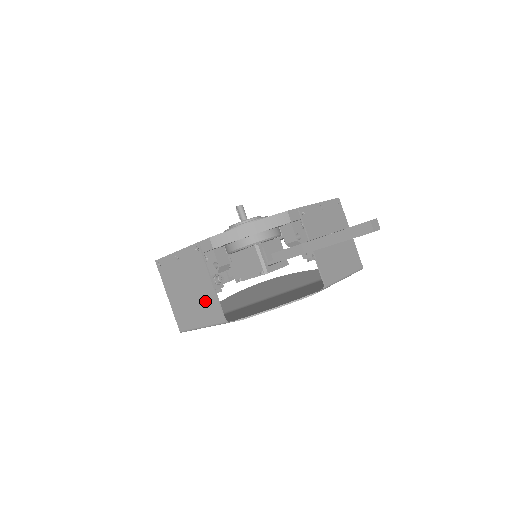
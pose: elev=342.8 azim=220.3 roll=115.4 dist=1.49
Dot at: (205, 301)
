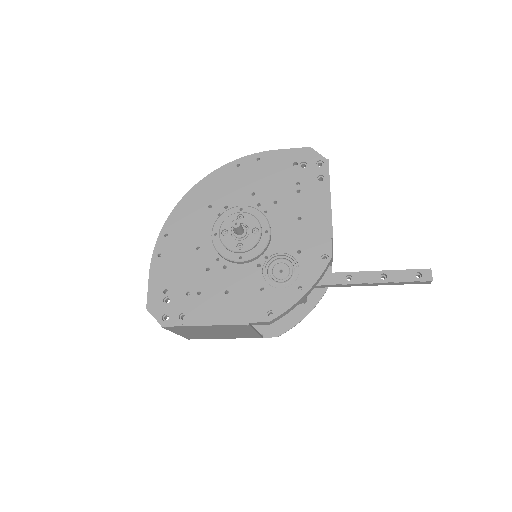
Dot at: (240, 335)
